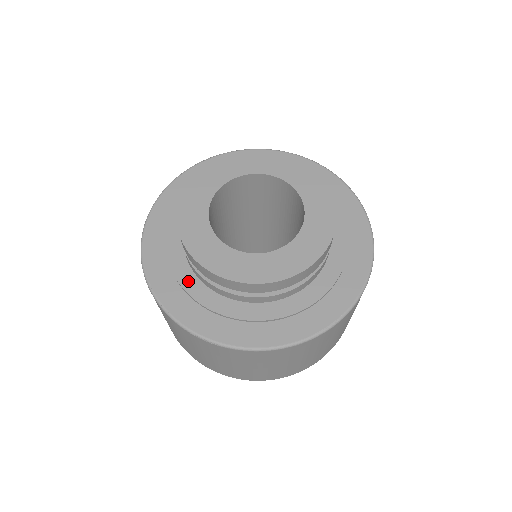
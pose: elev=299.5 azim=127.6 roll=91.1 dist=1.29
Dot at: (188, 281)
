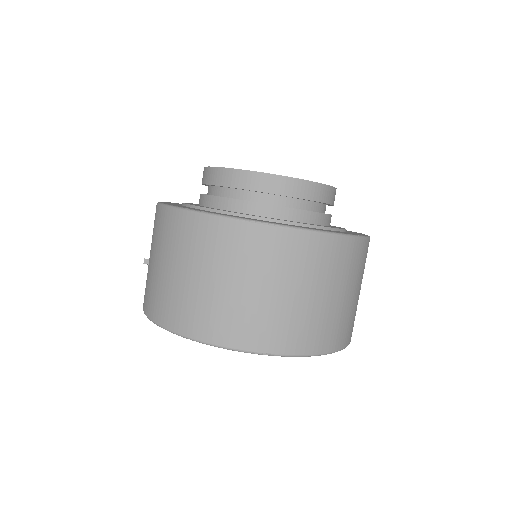
Dot at: (223, 210)
